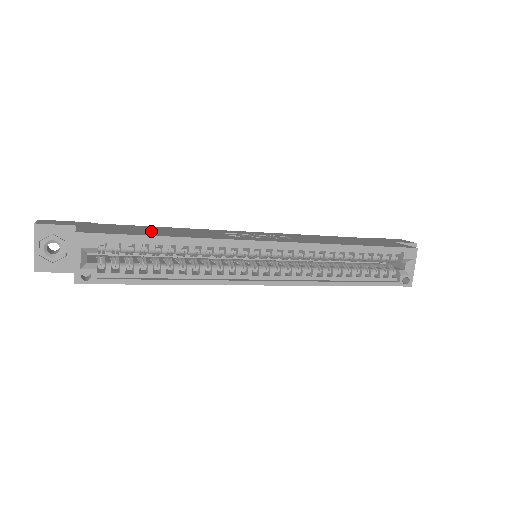
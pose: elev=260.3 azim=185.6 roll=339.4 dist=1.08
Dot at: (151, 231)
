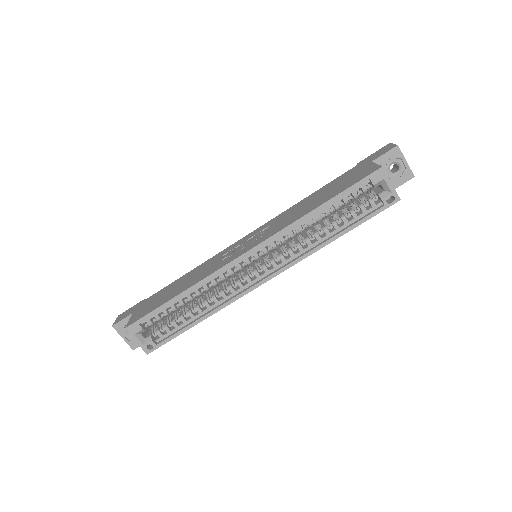
Dot at: (171, 292)
